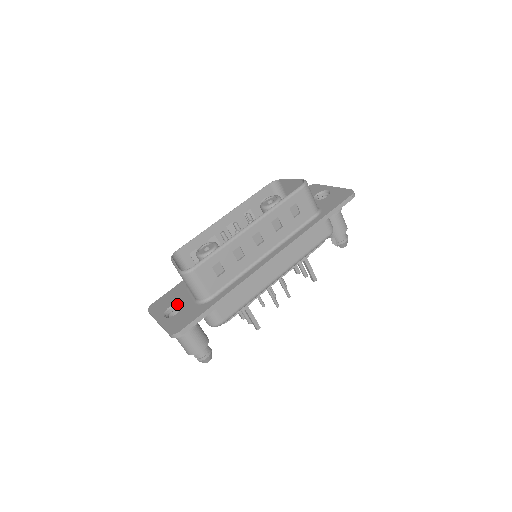
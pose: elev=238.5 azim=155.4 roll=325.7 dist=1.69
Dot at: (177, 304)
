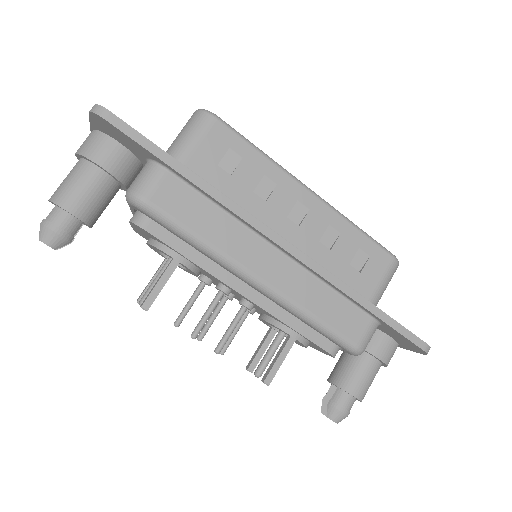
Dot at: occluded
